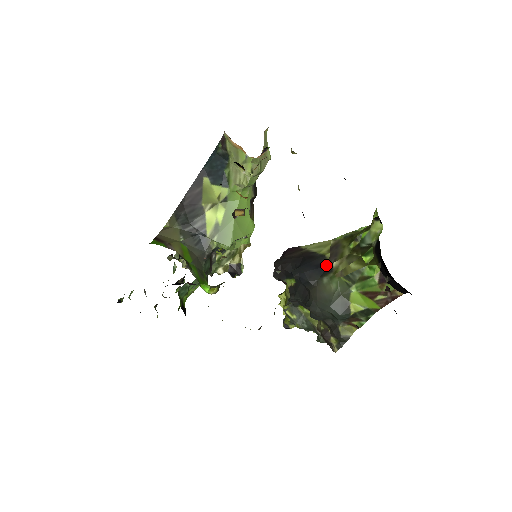
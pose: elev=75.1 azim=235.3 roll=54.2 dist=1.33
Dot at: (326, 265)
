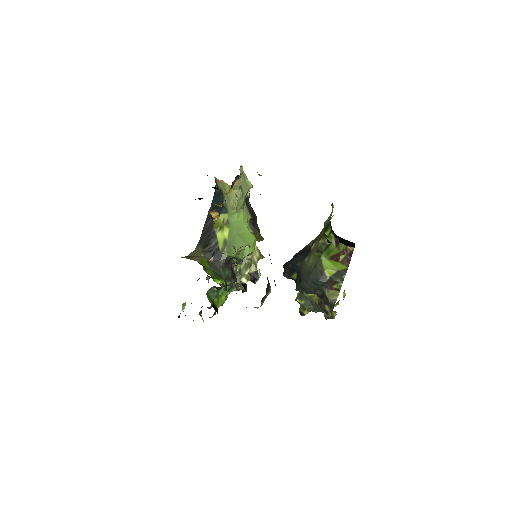
Dot at: (308, 250)
